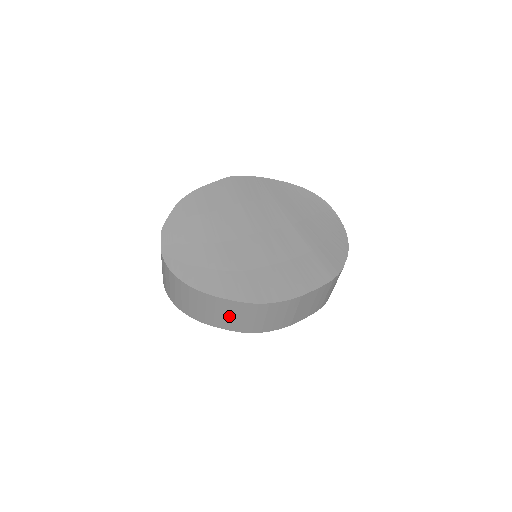
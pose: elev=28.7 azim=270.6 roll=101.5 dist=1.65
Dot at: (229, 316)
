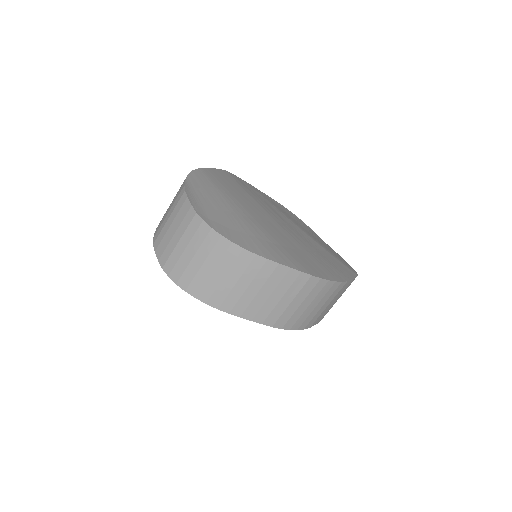
Dot at: (275, 297)
